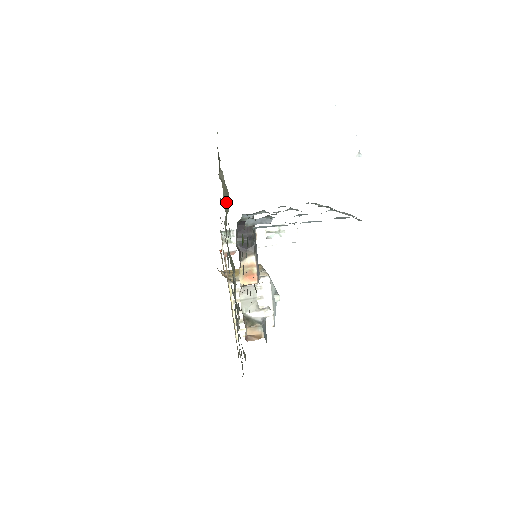
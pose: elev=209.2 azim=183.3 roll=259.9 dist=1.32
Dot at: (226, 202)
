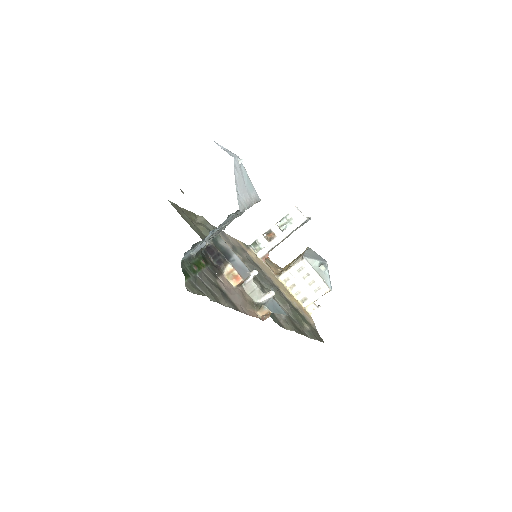
Dot at: occluded
